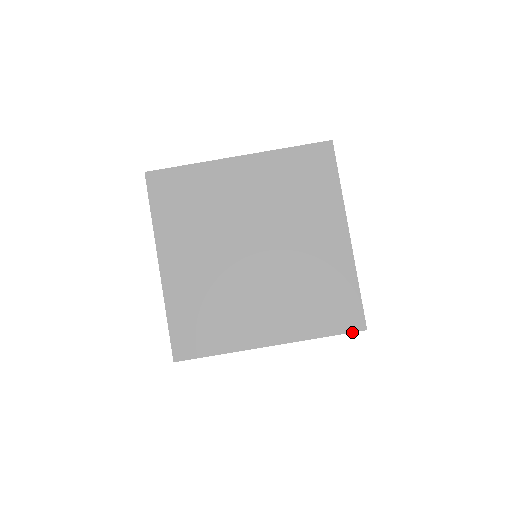
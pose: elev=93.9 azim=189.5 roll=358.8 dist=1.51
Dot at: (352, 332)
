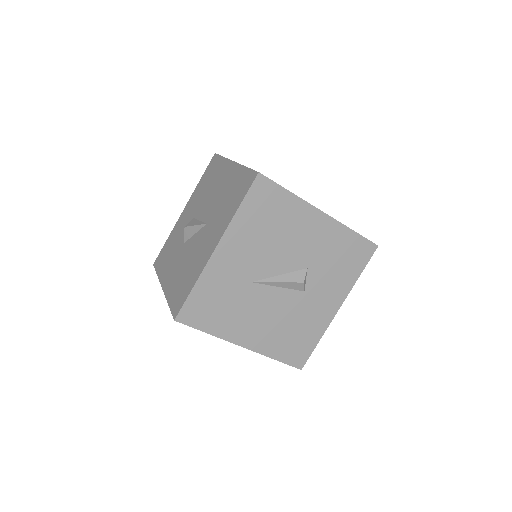
Dot at: occluded
